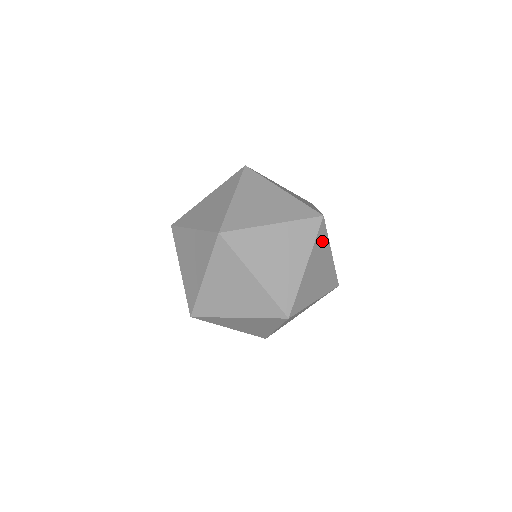
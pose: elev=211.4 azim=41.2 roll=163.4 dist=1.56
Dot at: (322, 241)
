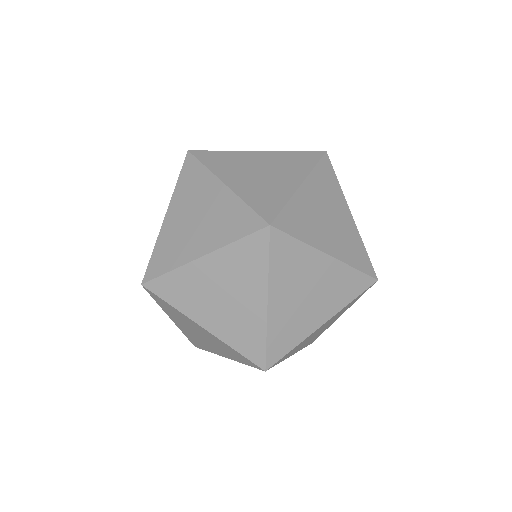
Dot at: (352, 302)
